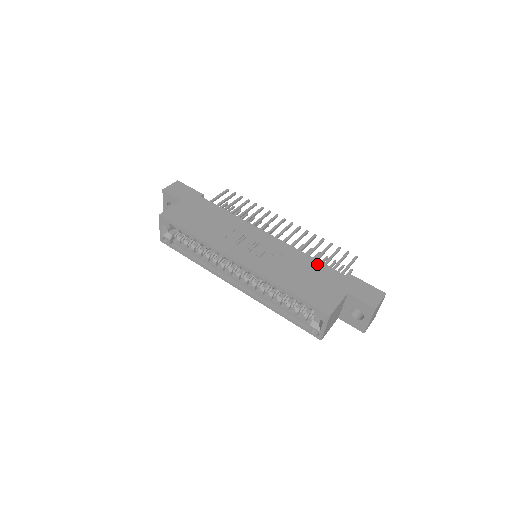
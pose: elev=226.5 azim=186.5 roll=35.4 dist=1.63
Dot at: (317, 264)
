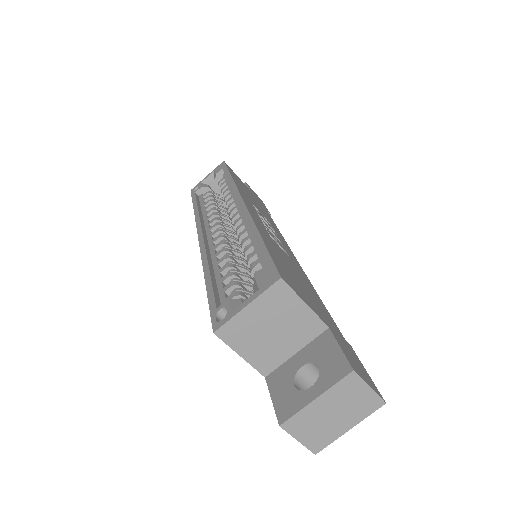
Dot at: (319, 299)
